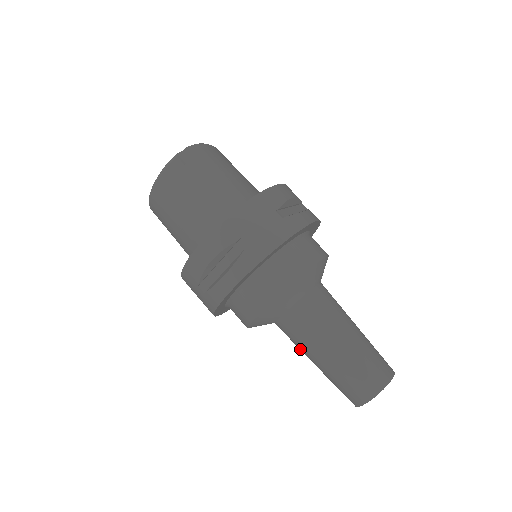
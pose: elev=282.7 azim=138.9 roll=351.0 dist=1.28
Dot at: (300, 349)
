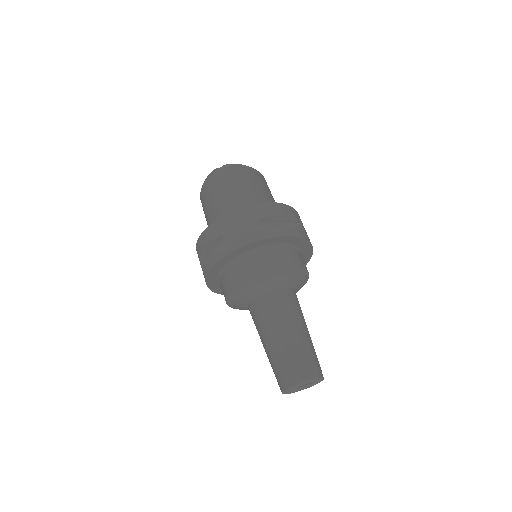
Dot at: occluded
